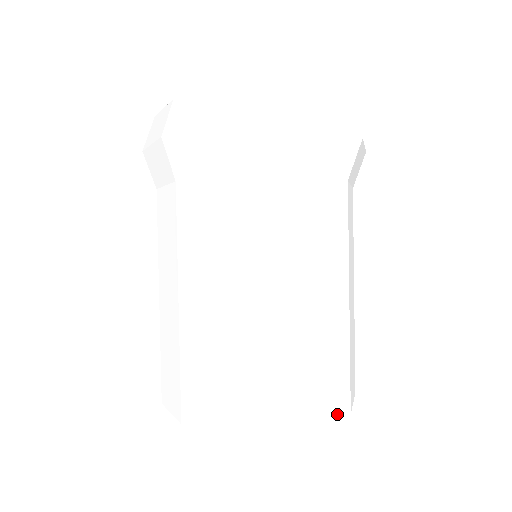
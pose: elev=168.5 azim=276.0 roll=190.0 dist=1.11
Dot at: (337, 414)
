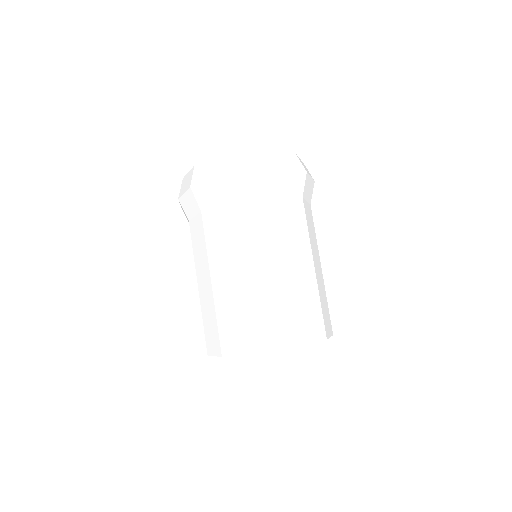
Dot at: (318, 339)
